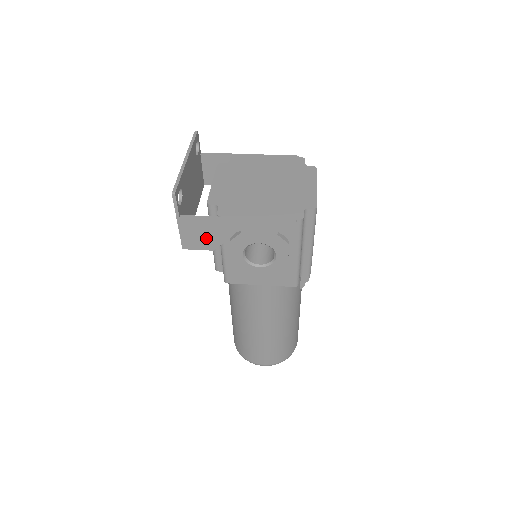
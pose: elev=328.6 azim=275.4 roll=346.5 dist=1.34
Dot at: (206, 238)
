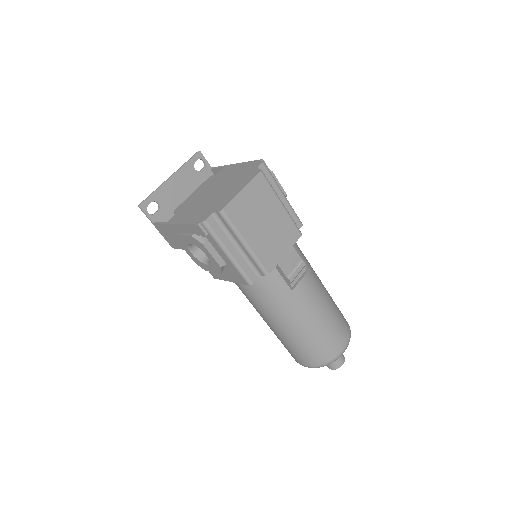
Dot at: (174, 239)
